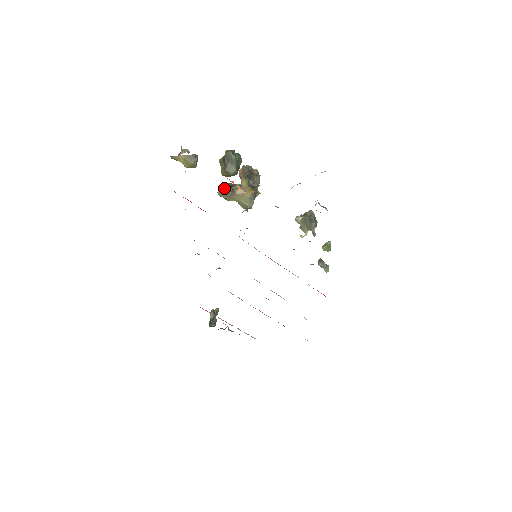
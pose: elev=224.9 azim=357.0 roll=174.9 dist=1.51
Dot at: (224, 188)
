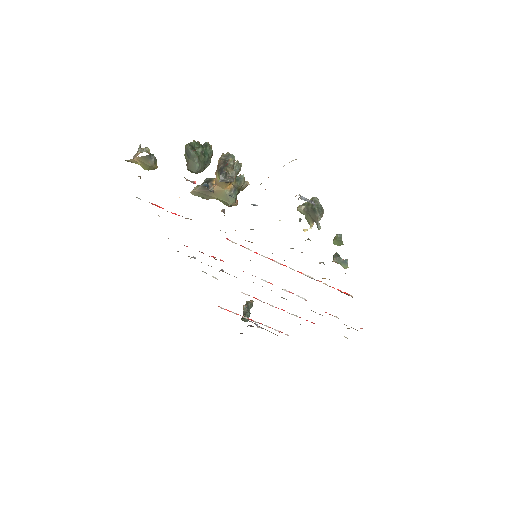
Dot at: (197, 186)
